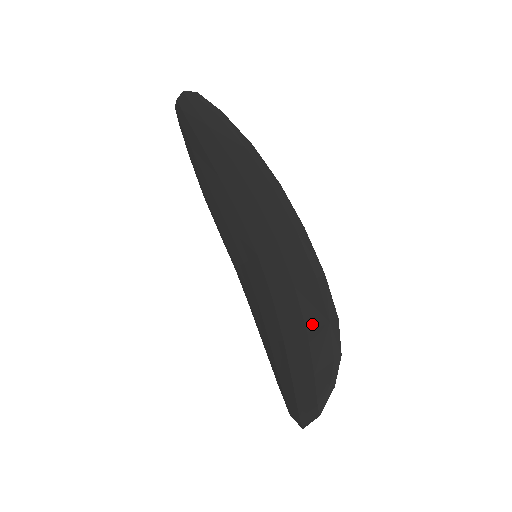
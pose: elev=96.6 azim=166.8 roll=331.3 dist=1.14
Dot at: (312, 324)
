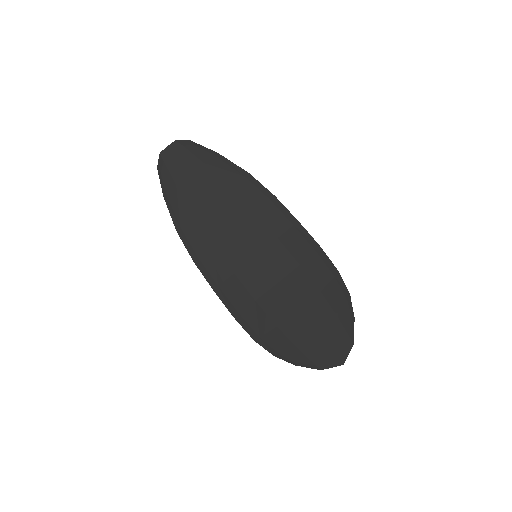
Dot at: (322, 284)
